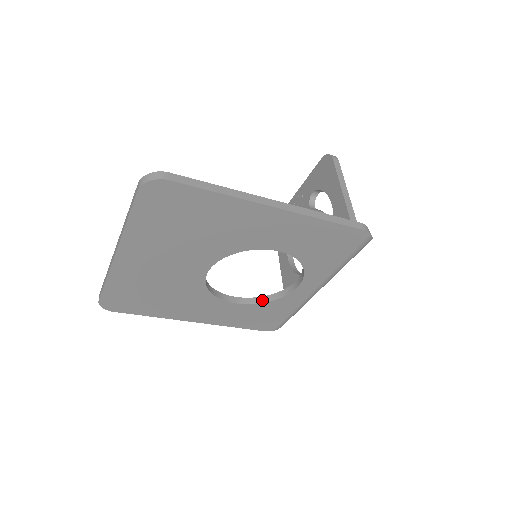
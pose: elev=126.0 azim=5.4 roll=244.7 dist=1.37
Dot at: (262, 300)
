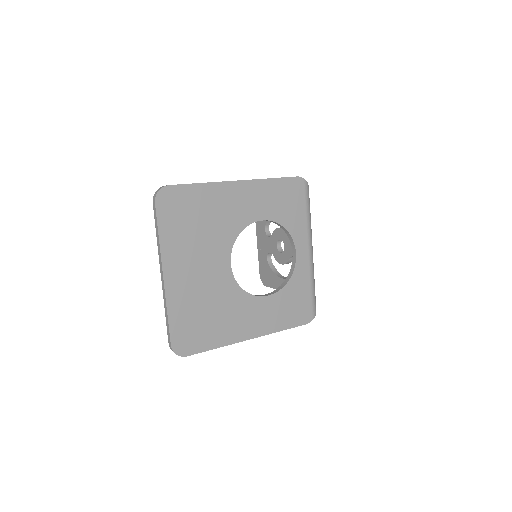
Dot at: (283, 285)
